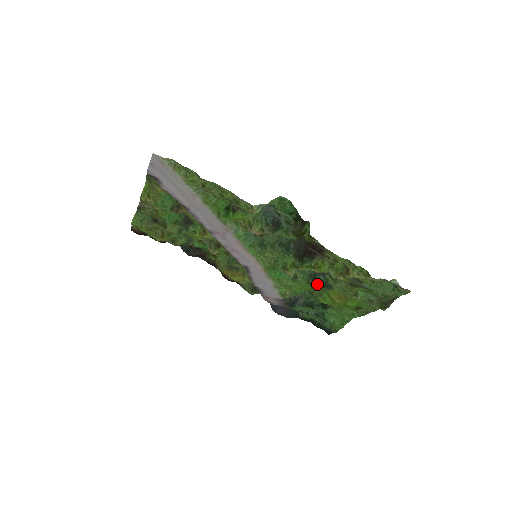
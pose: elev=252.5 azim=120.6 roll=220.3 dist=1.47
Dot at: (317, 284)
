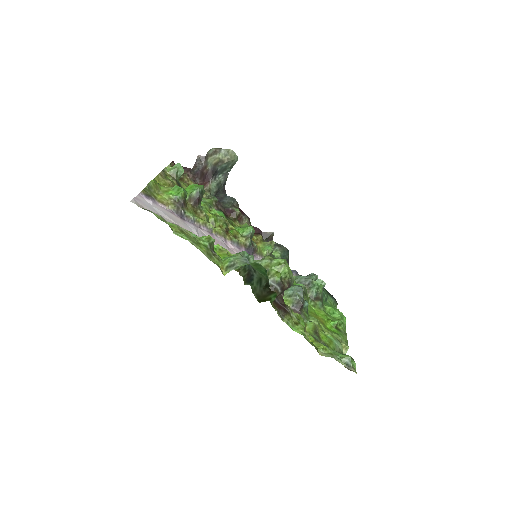
Dot at: occluded
